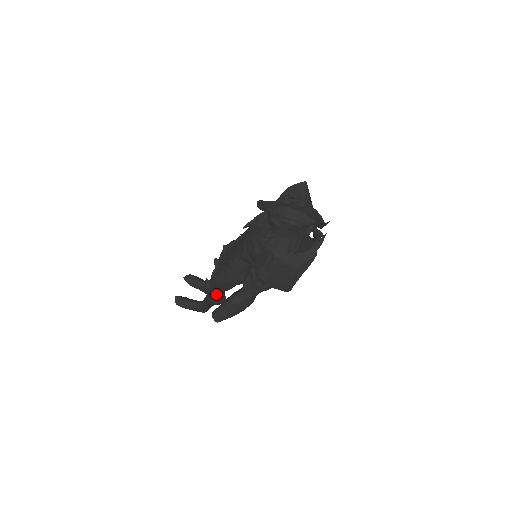
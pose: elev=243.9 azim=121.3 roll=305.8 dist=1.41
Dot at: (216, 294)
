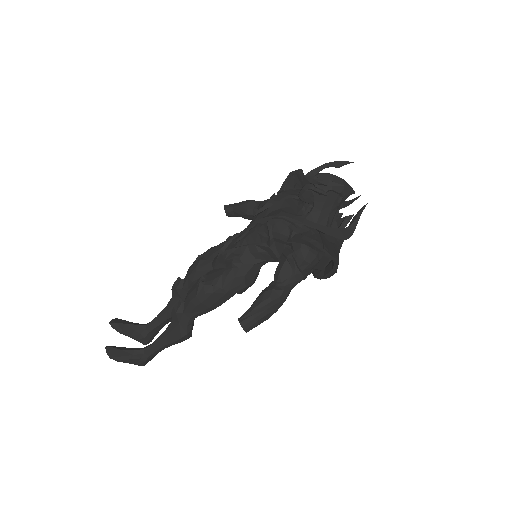
Dot at: (189, 321)
